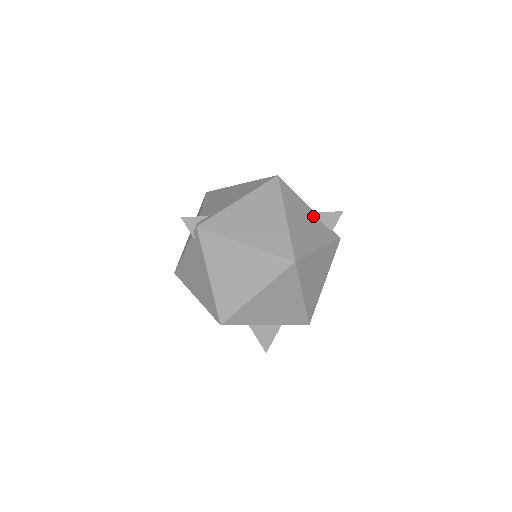
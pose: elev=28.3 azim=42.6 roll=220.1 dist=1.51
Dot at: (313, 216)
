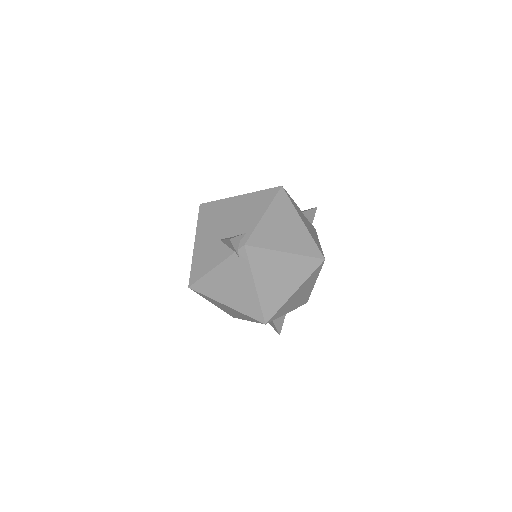
Dot at: (304, 215)
